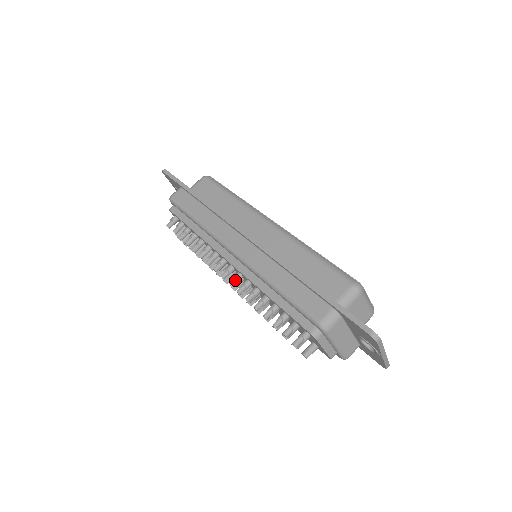
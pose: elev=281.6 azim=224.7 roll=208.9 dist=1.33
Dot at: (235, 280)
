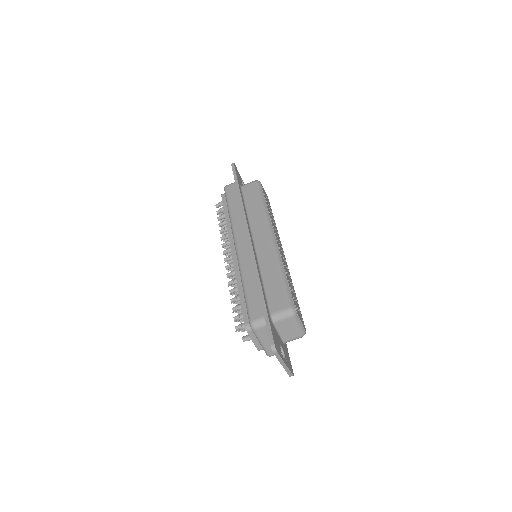
Dot at: (230, 266)
